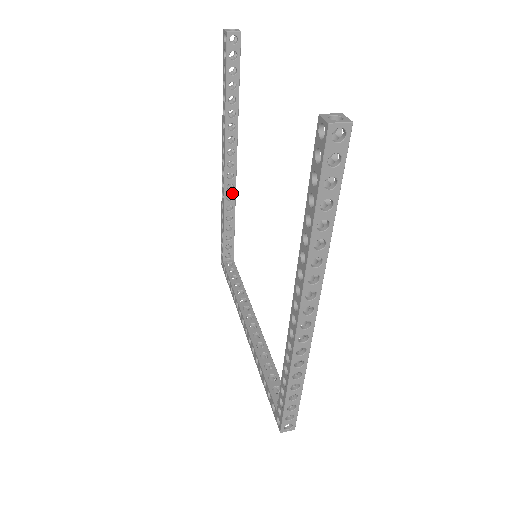
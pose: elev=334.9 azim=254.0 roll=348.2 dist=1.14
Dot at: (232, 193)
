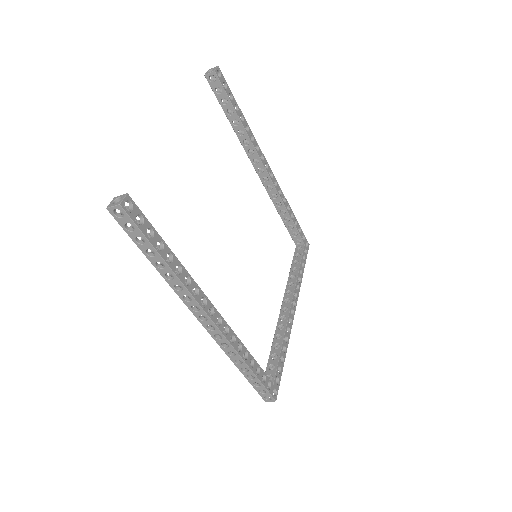
Dot at: (274, 192)
